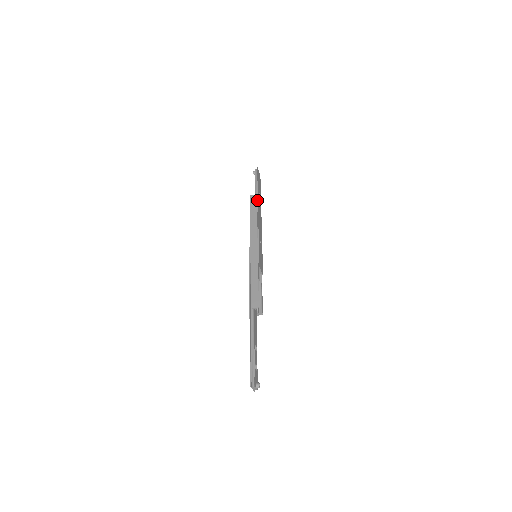
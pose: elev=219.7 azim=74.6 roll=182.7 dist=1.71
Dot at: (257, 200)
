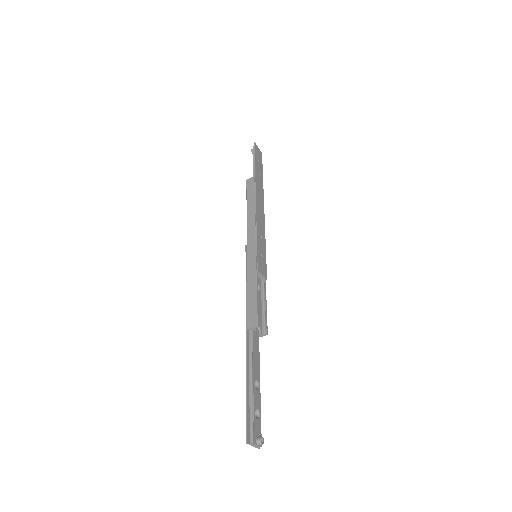
Dot at: (254, 183)
